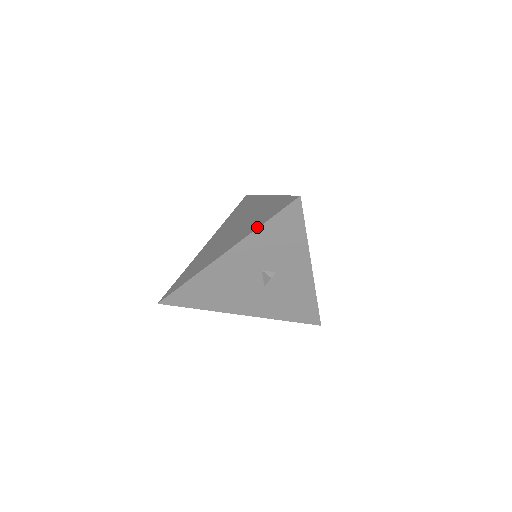
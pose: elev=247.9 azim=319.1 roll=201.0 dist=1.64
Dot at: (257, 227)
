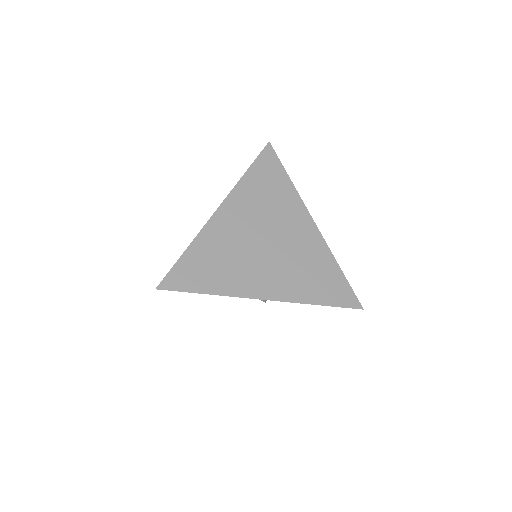
Dot at: (313, 302)
